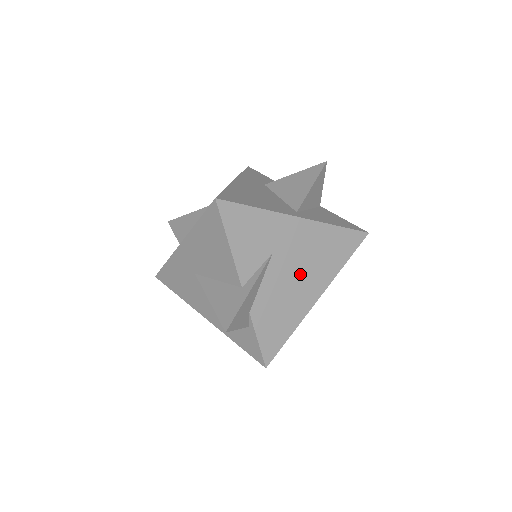
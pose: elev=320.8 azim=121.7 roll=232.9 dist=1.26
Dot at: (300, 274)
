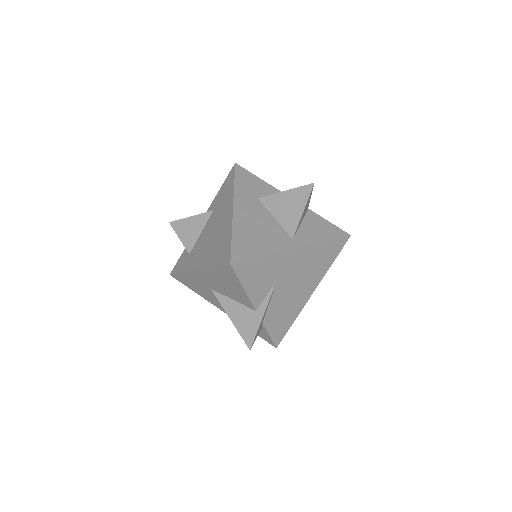
Dot at: (298, 284)
